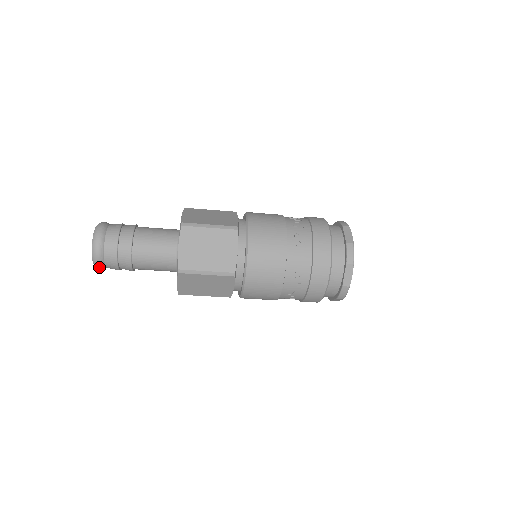
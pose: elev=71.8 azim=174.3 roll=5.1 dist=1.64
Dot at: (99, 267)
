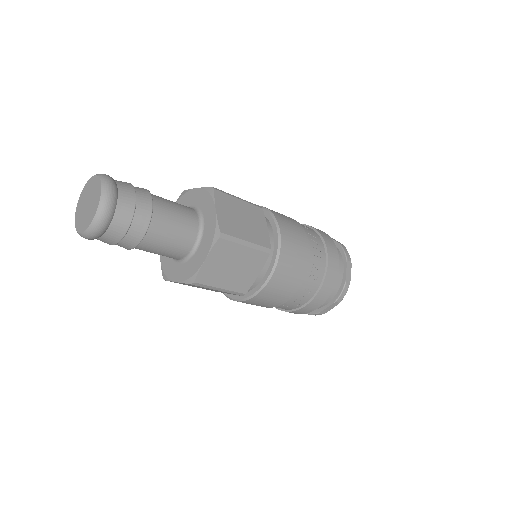
Dot at: (85, 238)
